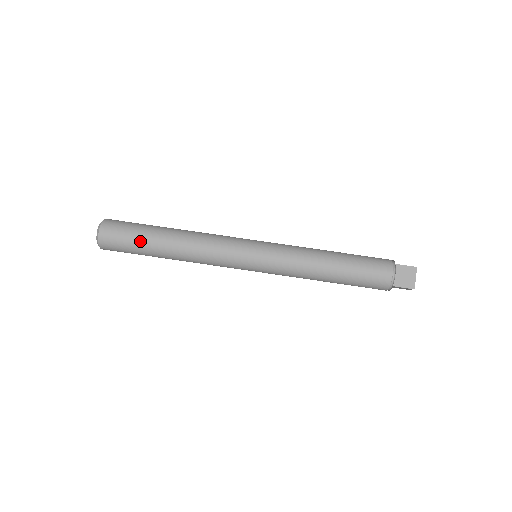
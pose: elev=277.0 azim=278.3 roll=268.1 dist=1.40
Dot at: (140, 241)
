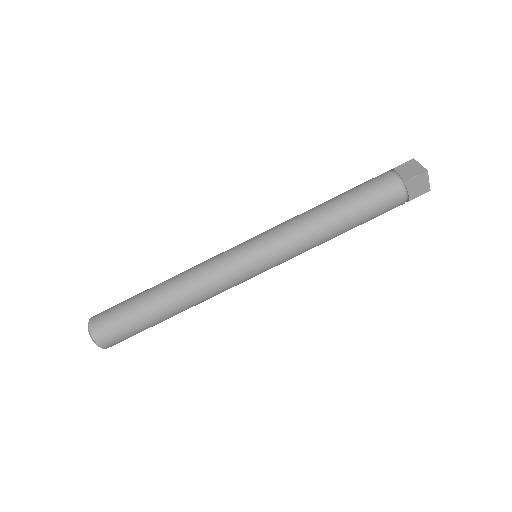
Dot at: (131, 305)
